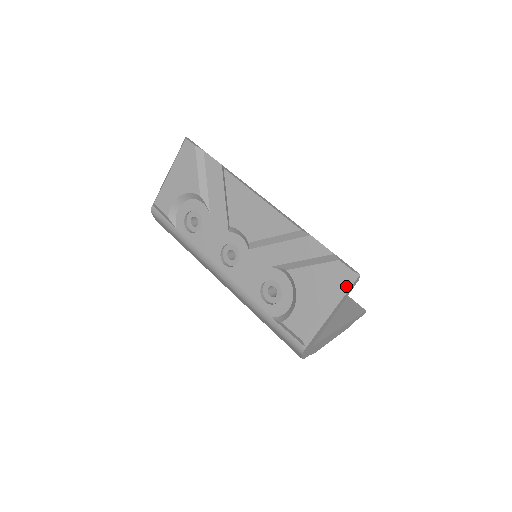
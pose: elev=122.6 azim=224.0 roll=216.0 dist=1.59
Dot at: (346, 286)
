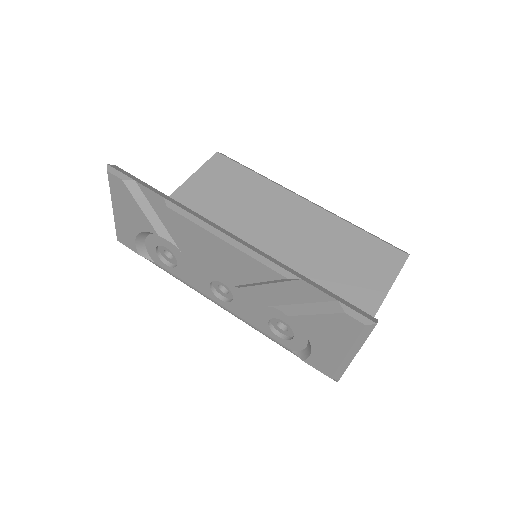
Dot at: (363, 336)
